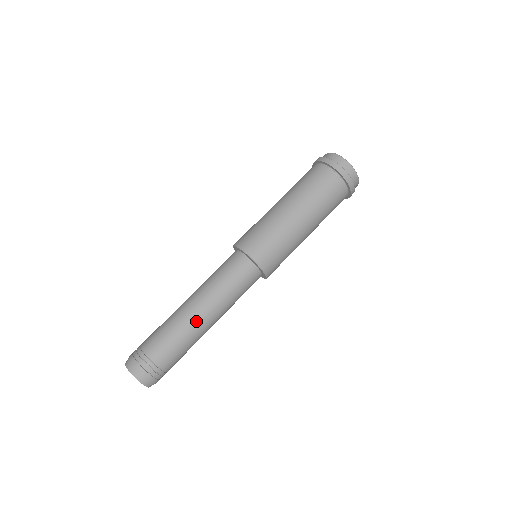
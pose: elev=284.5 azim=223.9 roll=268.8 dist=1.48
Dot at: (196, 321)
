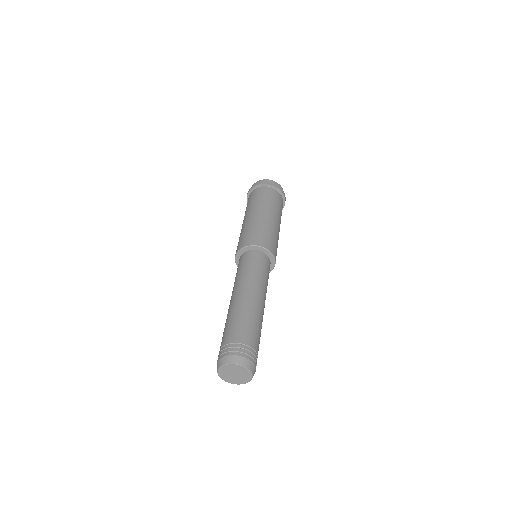
Dot at: (260, 306)
